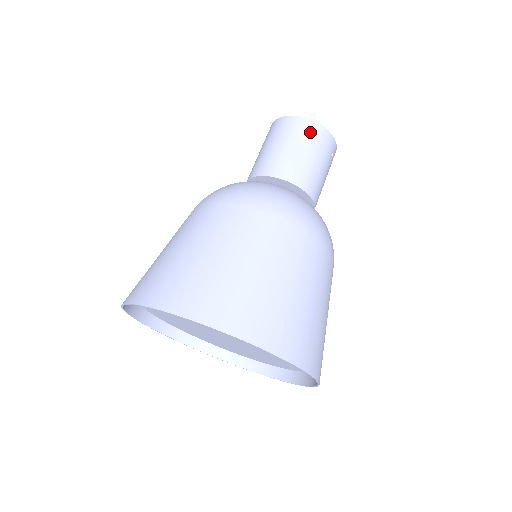
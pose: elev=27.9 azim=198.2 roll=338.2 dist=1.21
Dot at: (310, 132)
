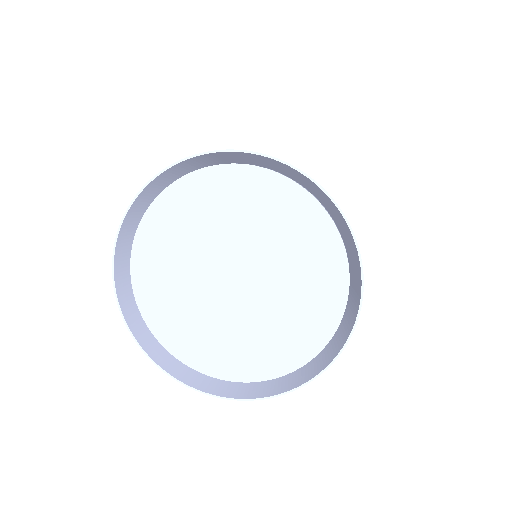
Dot at: occluded
